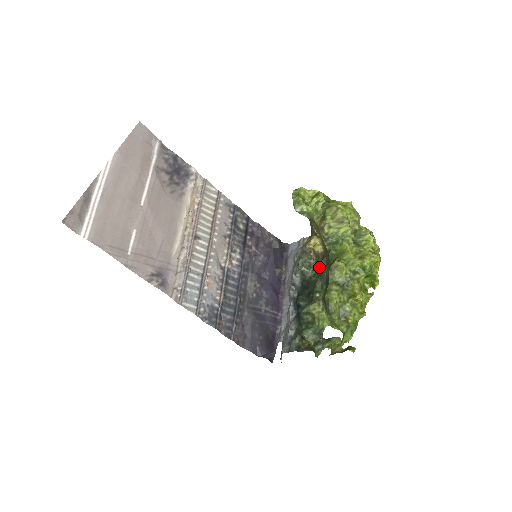
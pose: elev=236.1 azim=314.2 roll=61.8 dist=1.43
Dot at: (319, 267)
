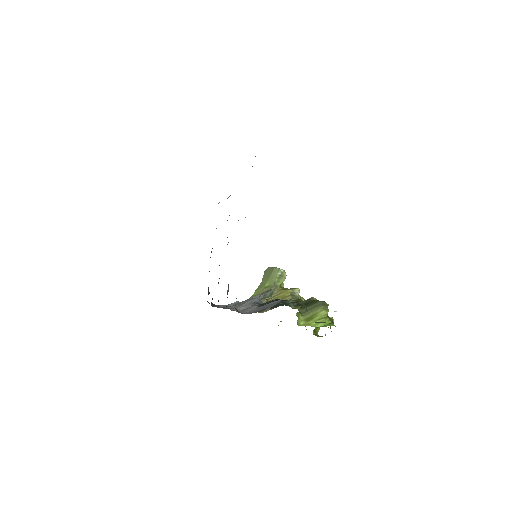
Dot at: occluded
